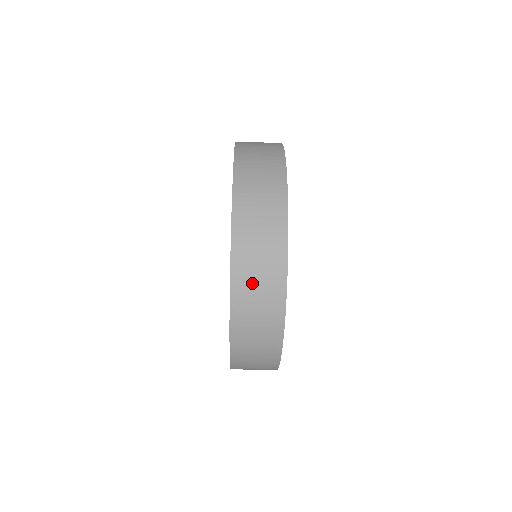
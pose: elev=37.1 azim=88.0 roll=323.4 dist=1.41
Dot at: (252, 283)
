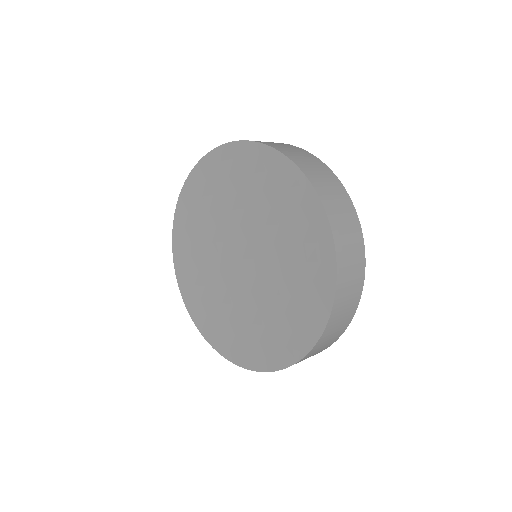
Dot at: occluded
